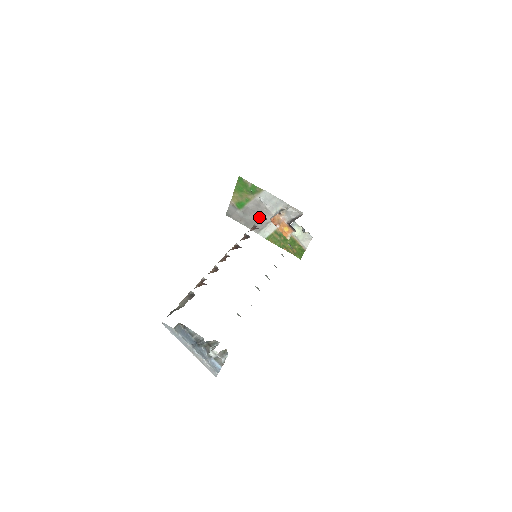
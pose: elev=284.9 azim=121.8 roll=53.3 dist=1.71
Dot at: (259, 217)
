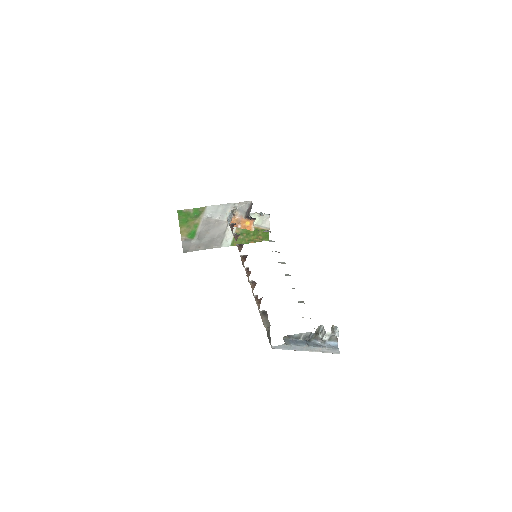
Dot at: (215, 232)
